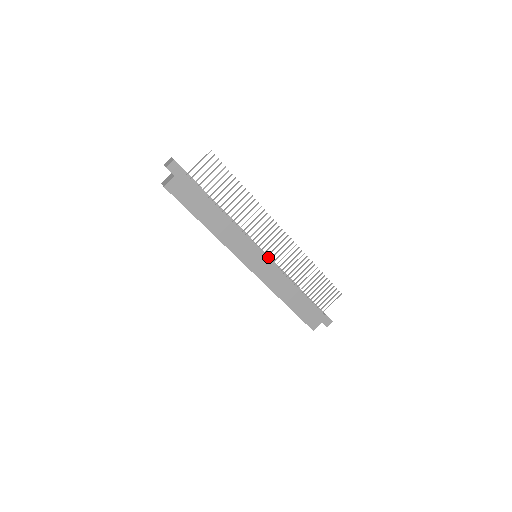
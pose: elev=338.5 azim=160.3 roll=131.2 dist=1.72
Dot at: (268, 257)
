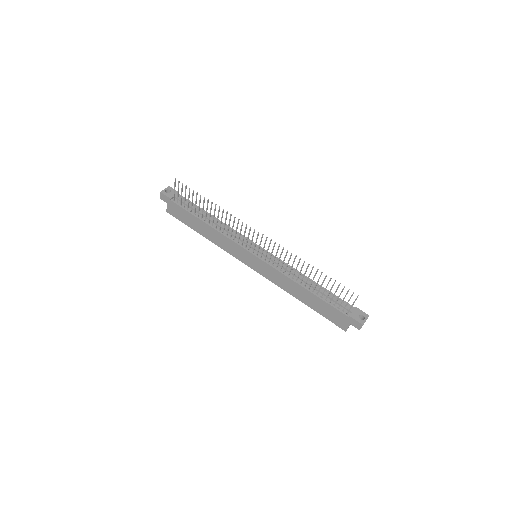
Dot at: (266, 257)
